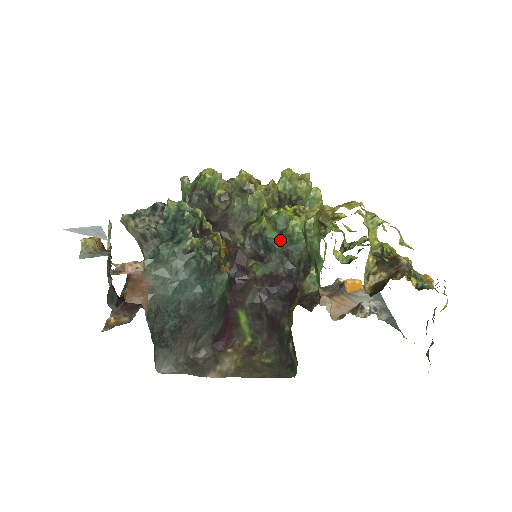
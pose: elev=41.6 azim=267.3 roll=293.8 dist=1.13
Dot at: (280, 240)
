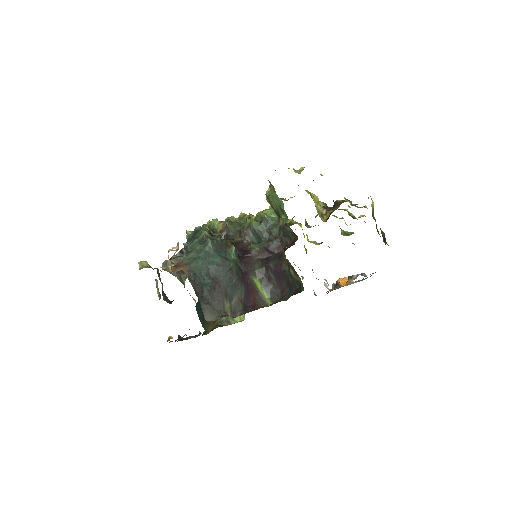
Dot at: (262, 225)
